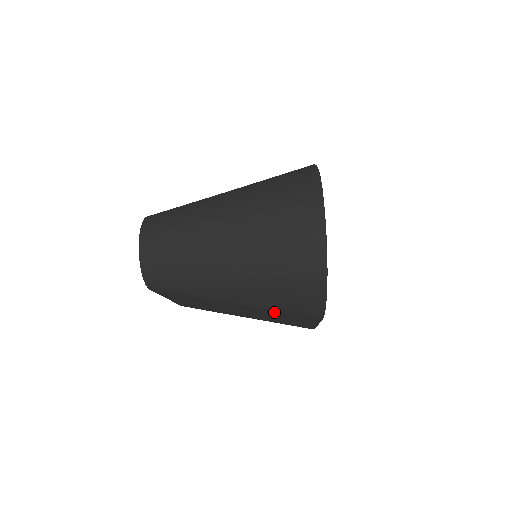
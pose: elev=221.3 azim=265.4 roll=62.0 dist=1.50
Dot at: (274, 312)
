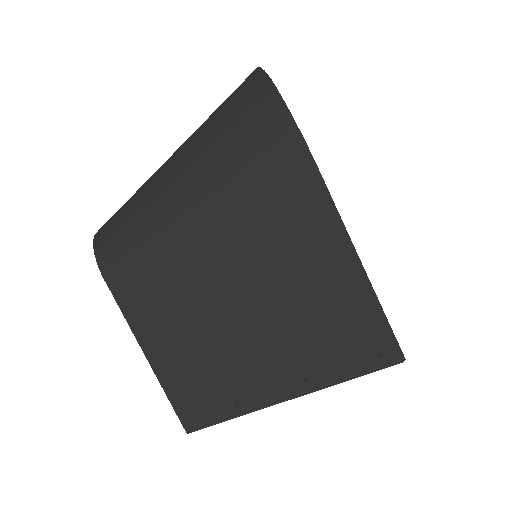
Dot at: (258, 215)
